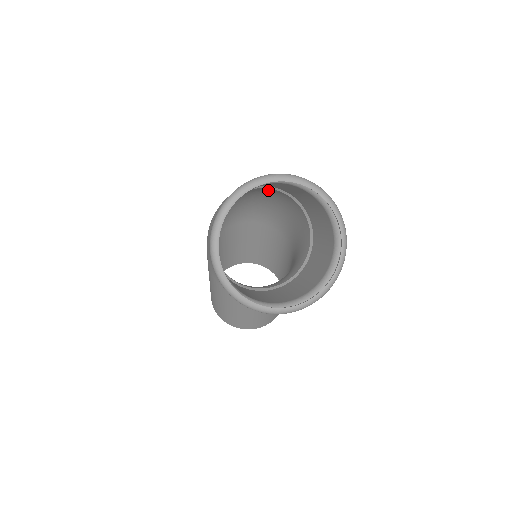
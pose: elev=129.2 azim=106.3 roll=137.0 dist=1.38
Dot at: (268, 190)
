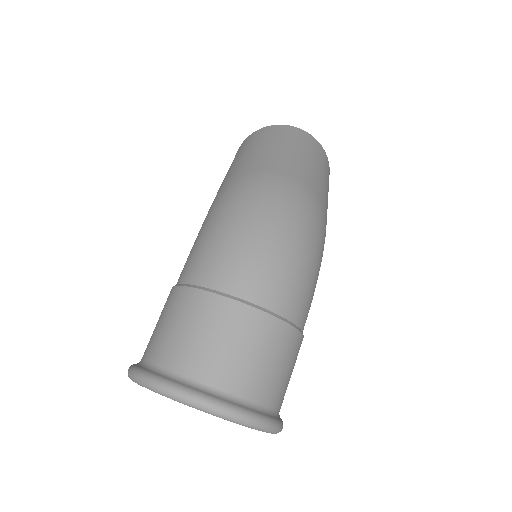
Dot at: (282, 291)
